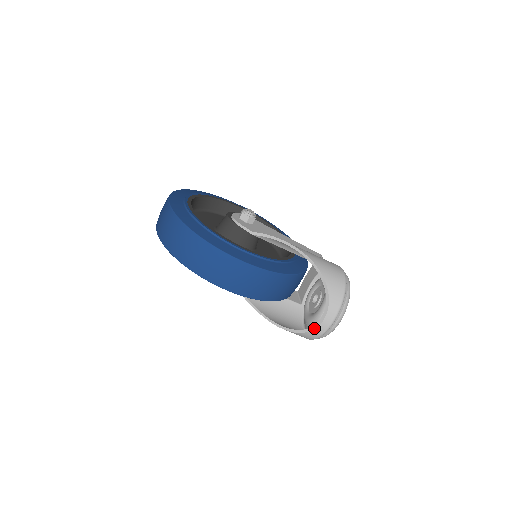
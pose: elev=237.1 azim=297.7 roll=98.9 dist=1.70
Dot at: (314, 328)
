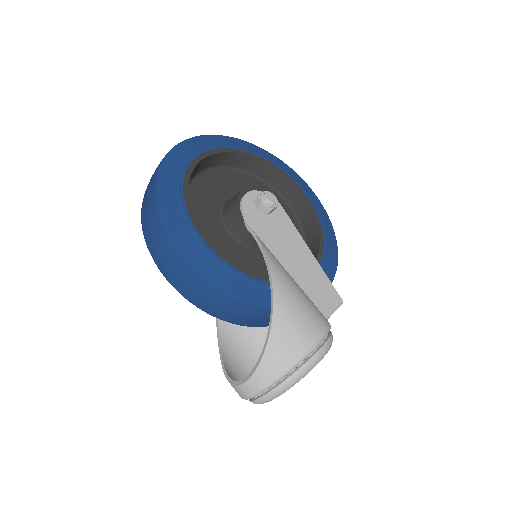
Dot at: (234, 384)
